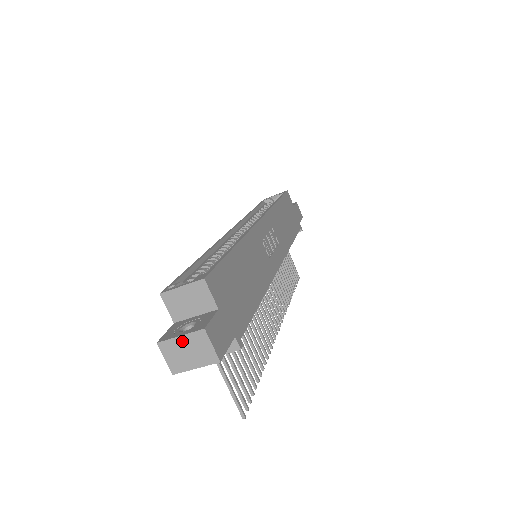
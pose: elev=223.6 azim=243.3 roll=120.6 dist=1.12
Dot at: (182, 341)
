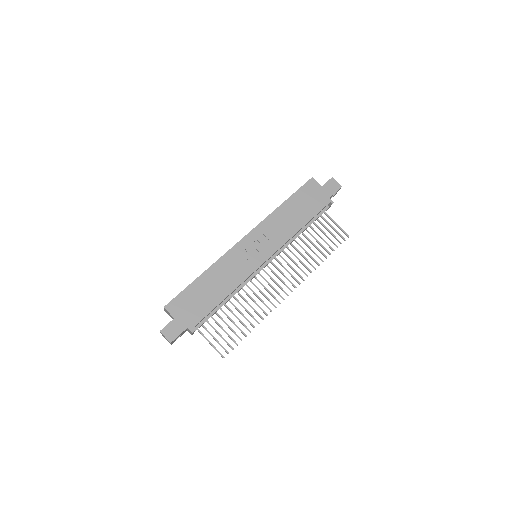
Dot at: occluded
